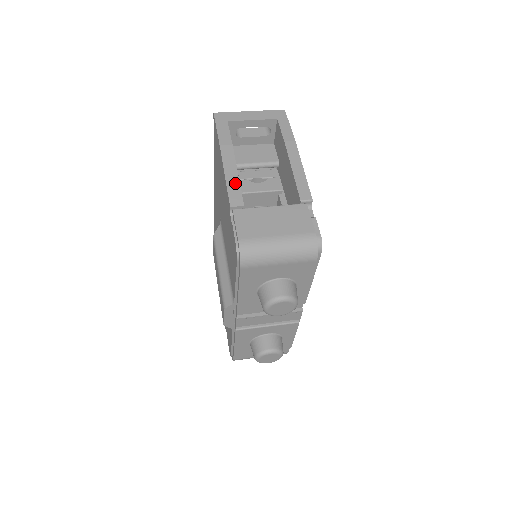
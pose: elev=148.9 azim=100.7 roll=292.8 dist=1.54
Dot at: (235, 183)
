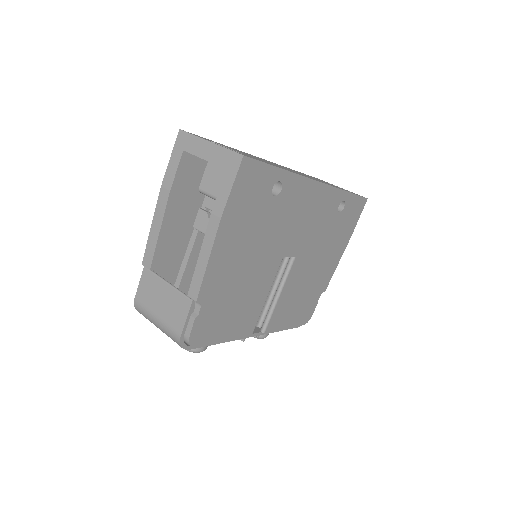
Dot at: (154, 241)
